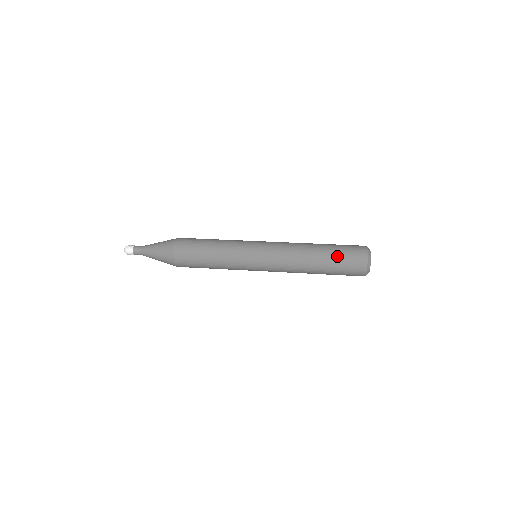
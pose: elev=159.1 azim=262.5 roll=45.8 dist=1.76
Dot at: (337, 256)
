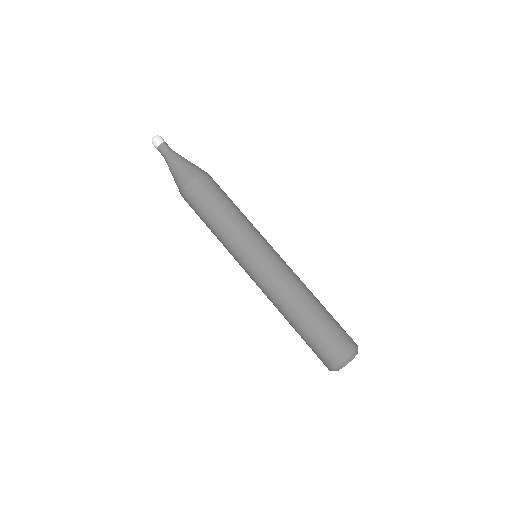
Dot at: (311, 339)
